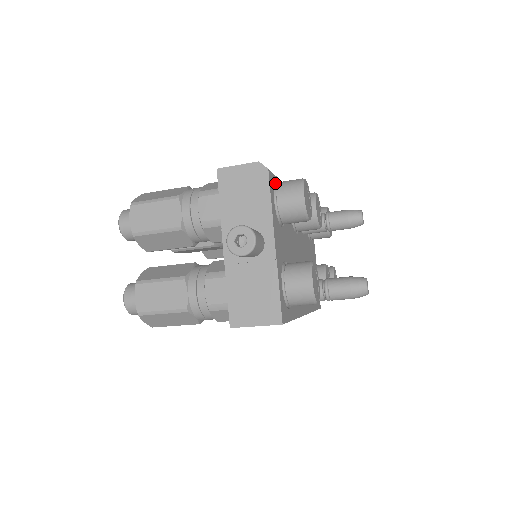
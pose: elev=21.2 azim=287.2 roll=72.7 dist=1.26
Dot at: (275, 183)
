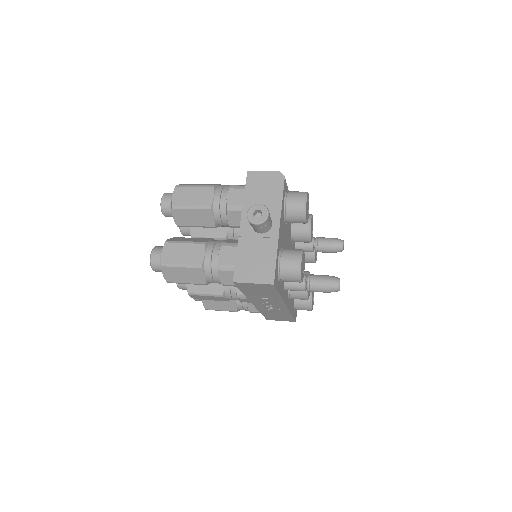
Dot at: (286, 191)
